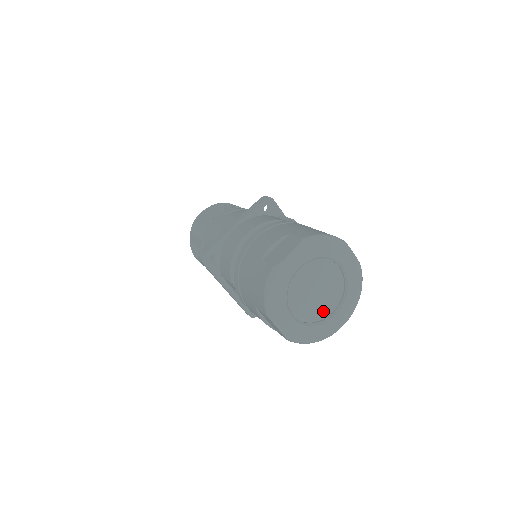
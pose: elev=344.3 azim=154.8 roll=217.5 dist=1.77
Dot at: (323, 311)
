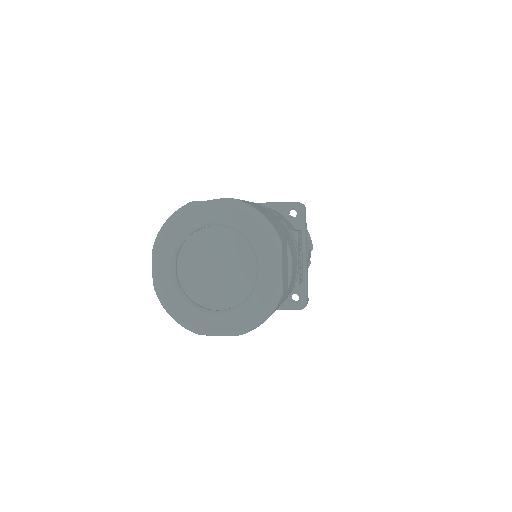
Dot at: (209, 298)
